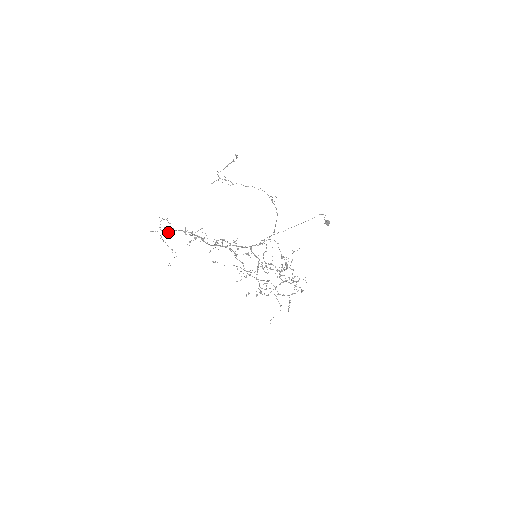
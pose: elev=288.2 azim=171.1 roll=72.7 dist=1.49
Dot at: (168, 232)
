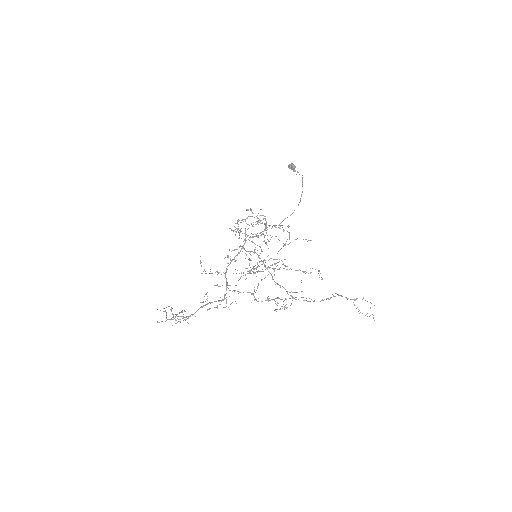
Dot at: (185, 317)
